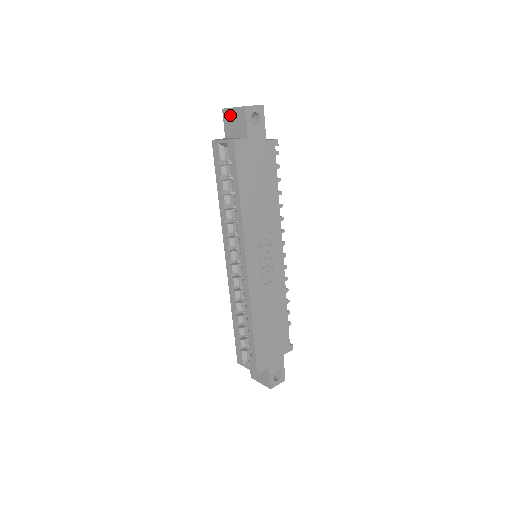
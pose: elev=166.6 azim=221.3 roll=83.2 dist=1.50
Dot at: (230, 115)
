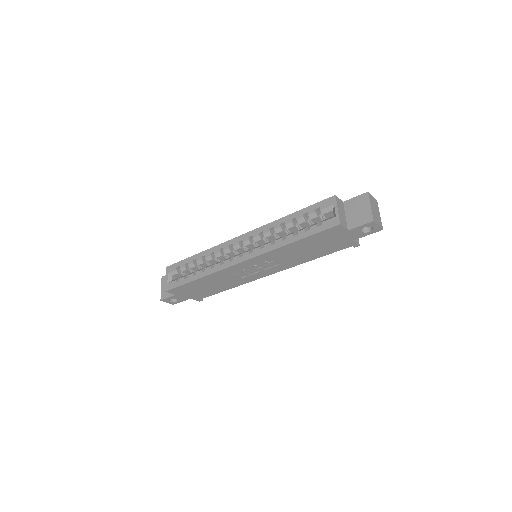
Dot at: (364, 204)
